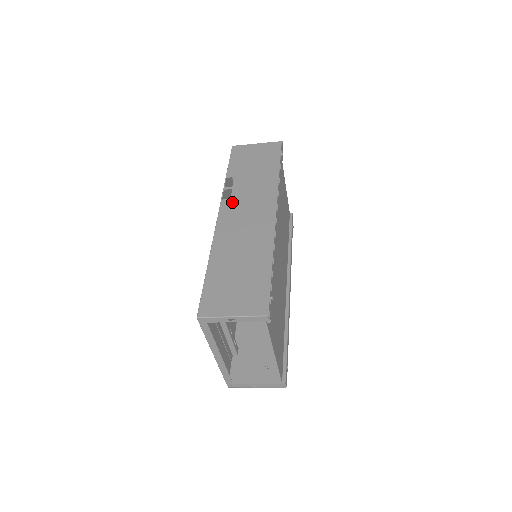
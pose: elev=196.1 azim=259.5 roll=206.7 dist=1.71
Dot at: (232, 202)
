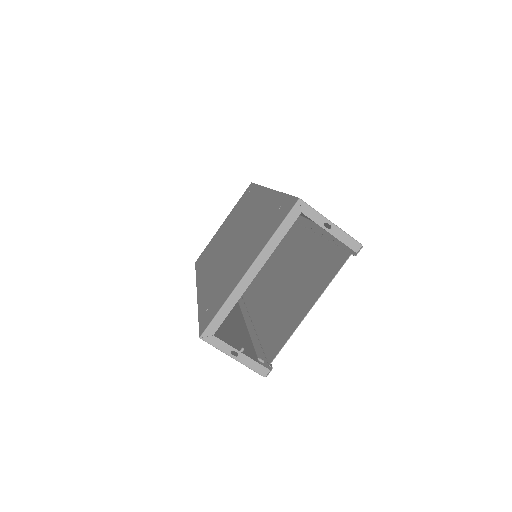
Dot at: occluded
